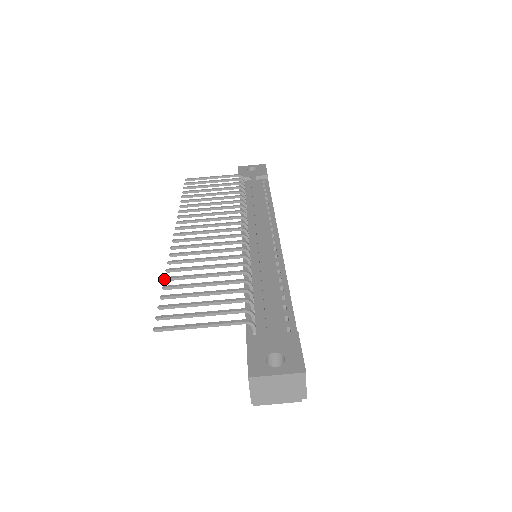
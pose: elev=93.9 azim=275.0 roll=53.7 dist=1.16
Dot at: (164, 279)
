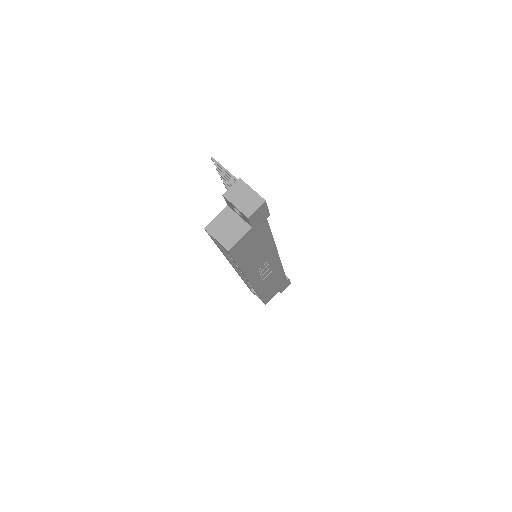
Dot at: (223, 181)
